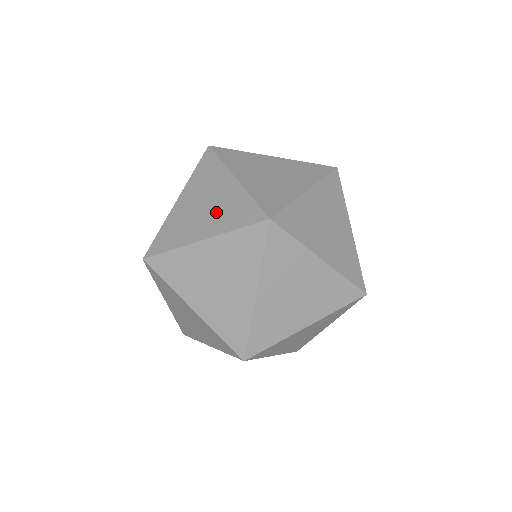
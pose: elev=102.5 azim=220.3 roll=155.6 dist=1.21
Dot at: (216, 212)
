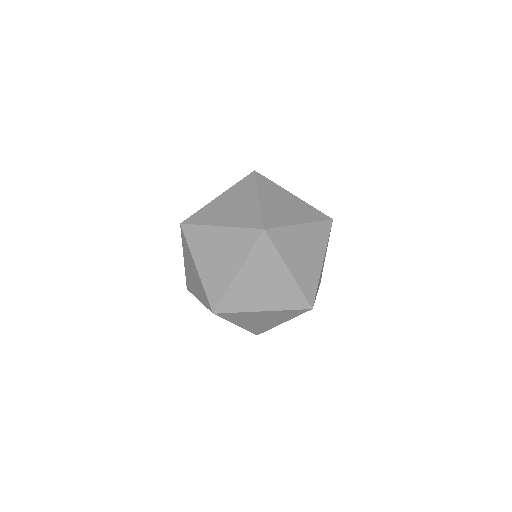
Dot at: (229, 252)
